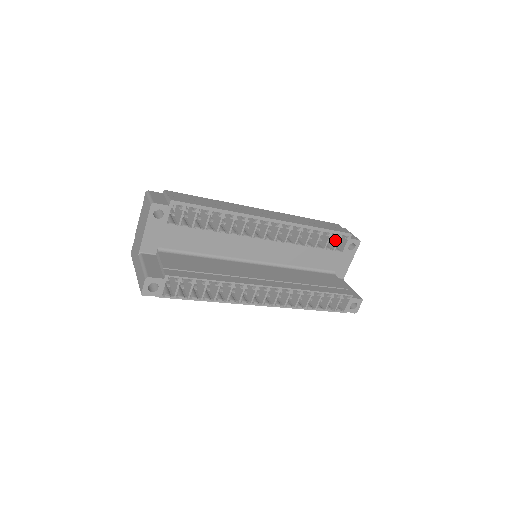
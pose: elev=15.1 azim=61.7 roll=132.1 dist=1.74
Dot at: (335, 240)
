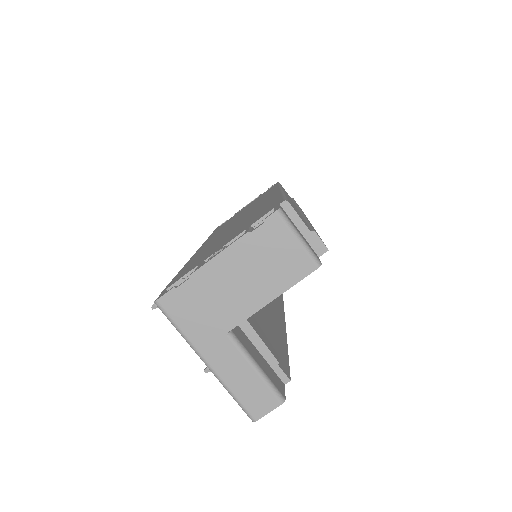
Dot at: occluded
